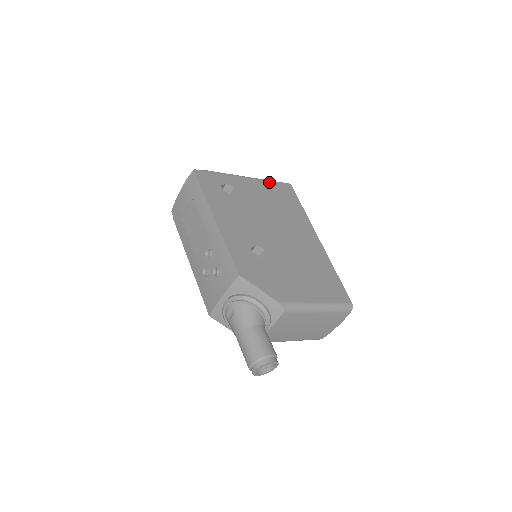
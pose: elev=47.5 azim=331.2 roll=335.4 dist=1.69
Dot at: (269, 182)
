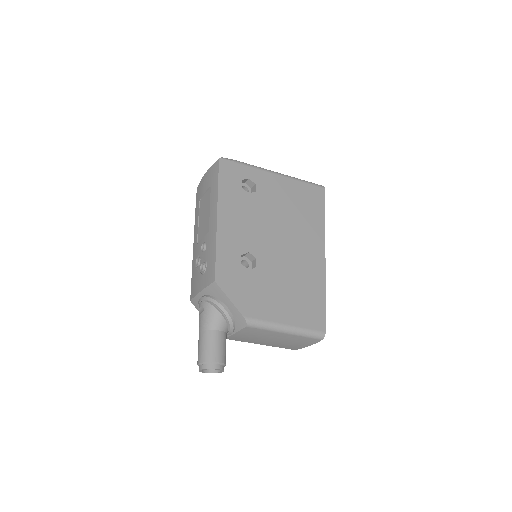
Dot at: (300, 182)
